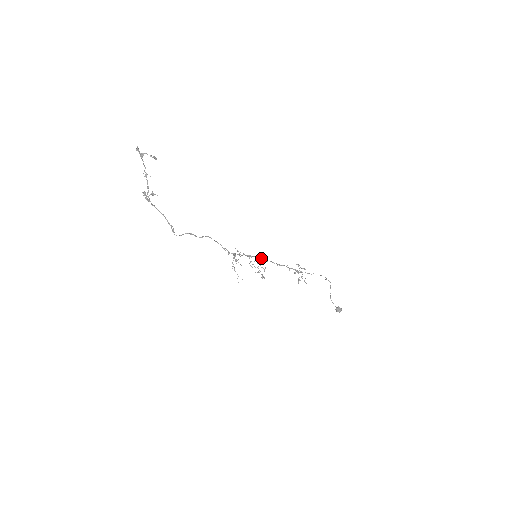
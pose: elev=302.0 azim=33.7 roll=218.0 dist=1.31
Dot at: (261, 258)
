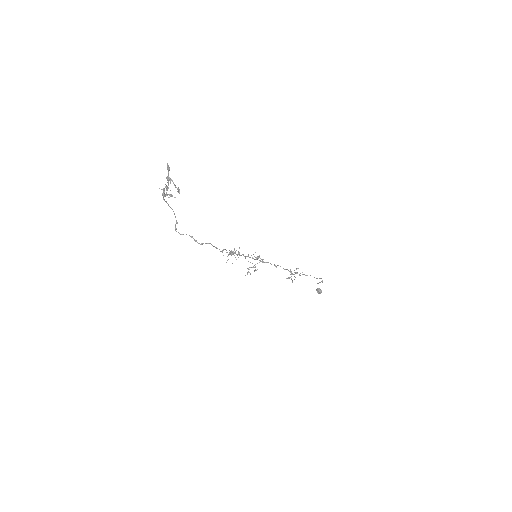
Dot at: (259, 260)
